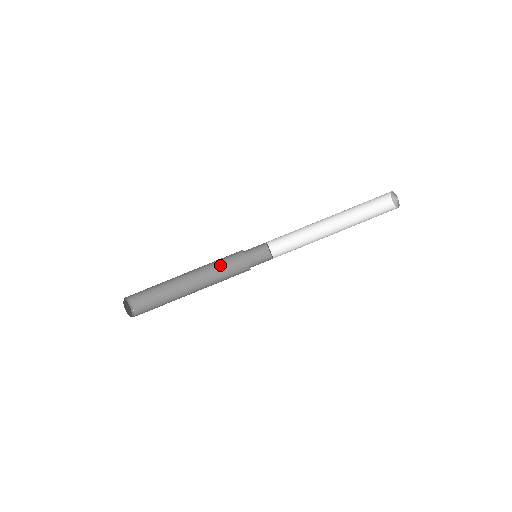
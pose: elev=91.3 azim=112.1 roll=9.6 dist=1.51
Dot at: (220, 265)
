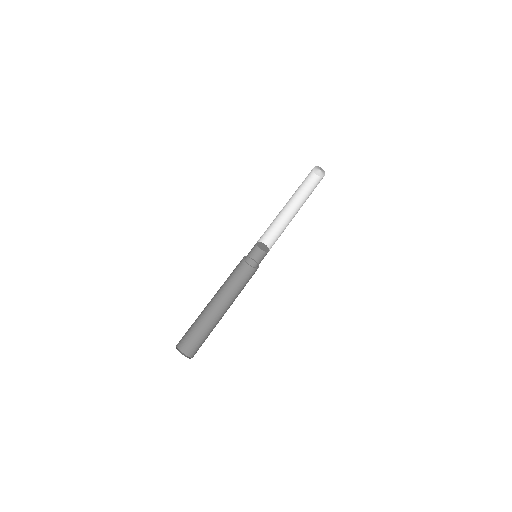
Dot at: (231, 278)
